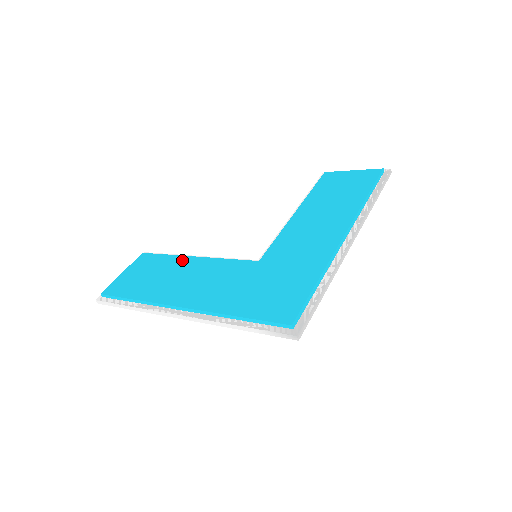
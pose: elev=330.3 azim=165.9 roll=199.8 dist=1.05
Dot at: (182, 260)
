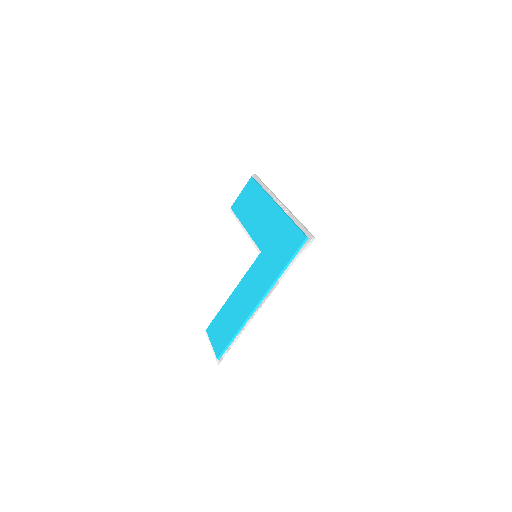
Dot at: (230, 301)
